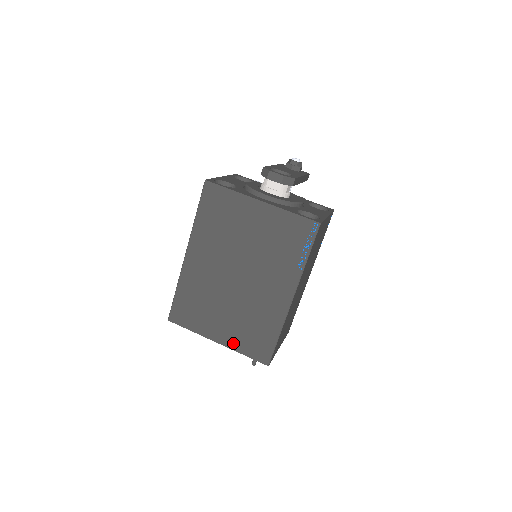
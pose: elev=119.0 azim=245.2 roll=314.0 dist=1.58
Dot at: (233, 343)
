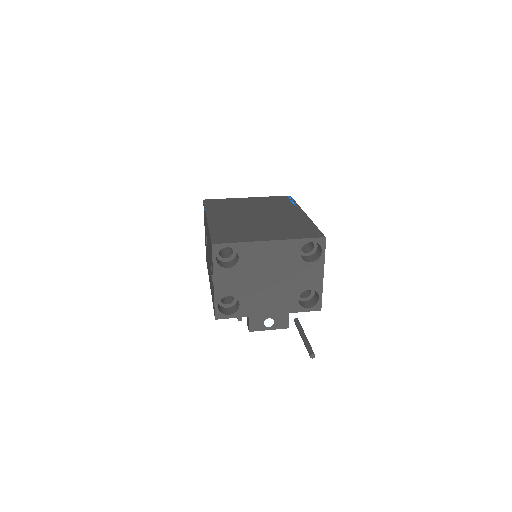
Dot at: (285, 237)
